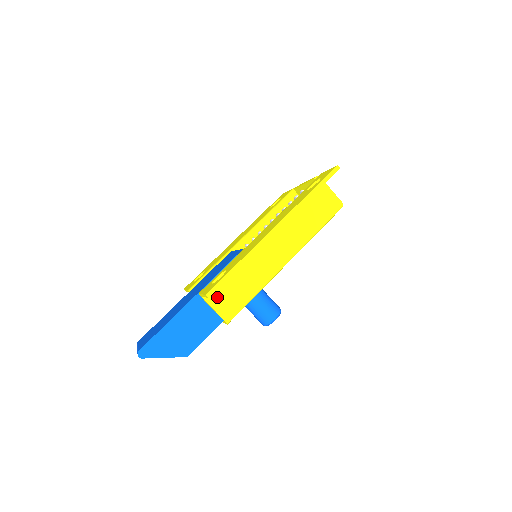
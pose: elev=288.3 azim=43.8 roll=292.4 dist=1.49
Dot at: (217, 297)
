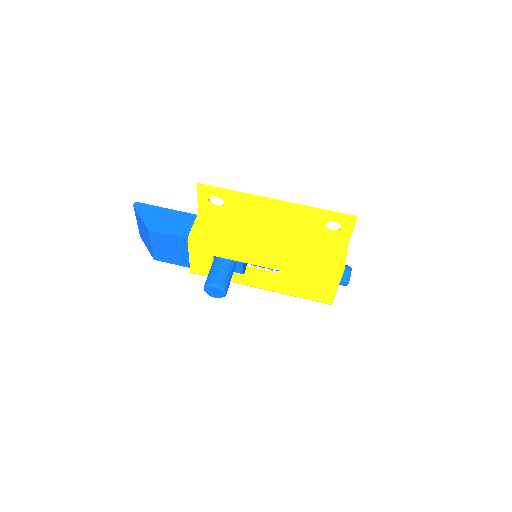
Dot at: (204, 222)
